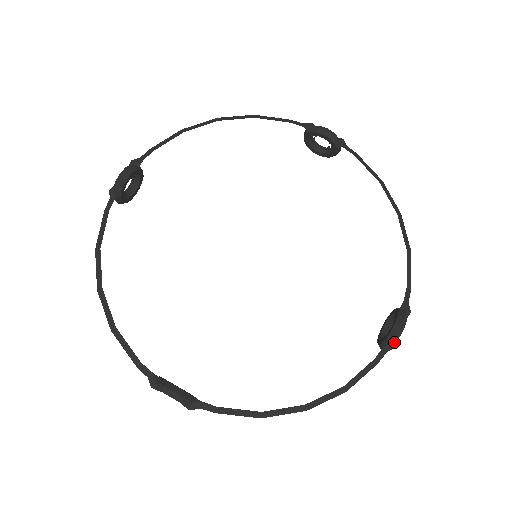
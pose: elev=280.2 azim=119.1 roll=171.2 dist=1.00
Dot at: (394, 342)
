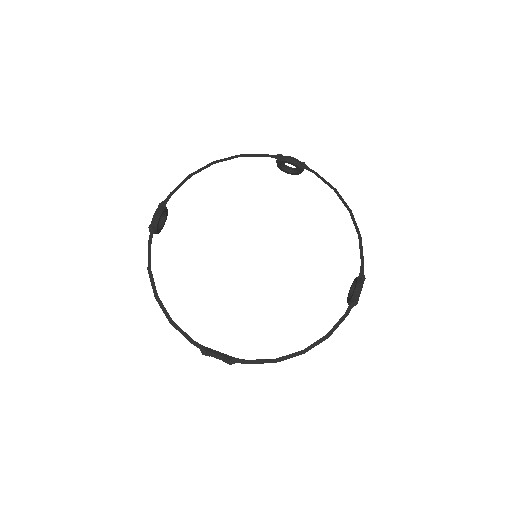
Dot at: (357, 300)
